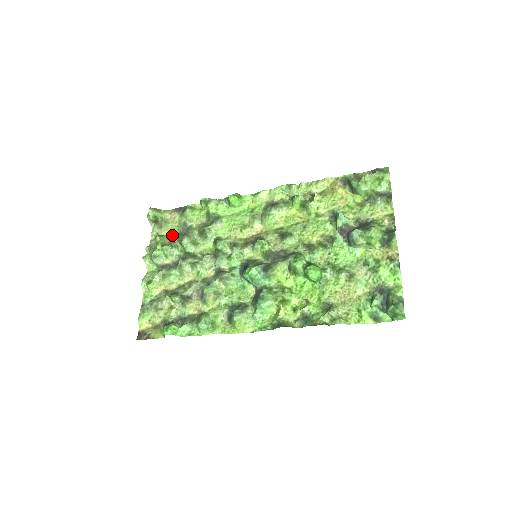
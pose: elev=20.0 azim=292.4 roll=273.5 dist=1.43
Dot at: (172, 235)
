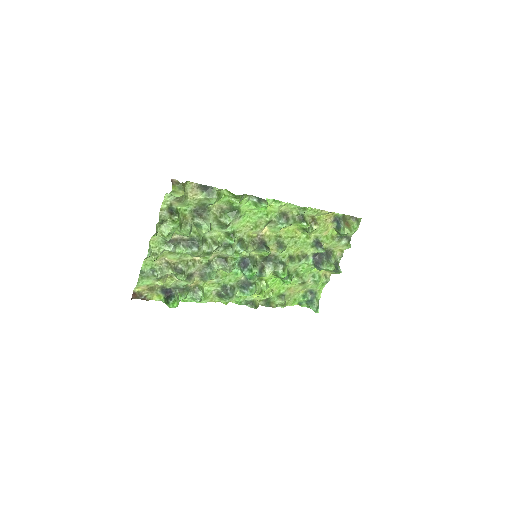
Dot at: (187, 210)
